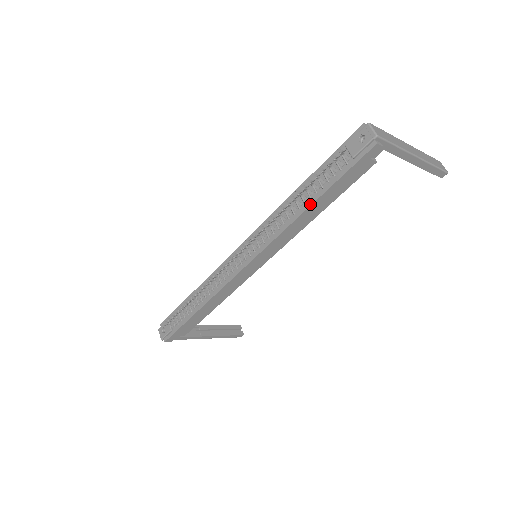
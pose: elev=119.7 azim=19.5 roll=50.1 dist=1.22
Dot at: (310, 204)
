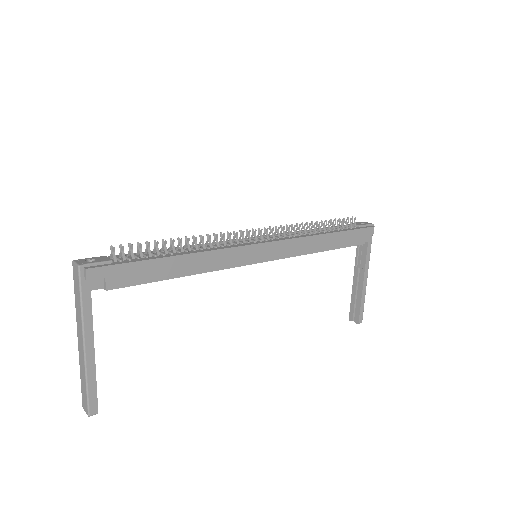
Dot at: (329, 232)
